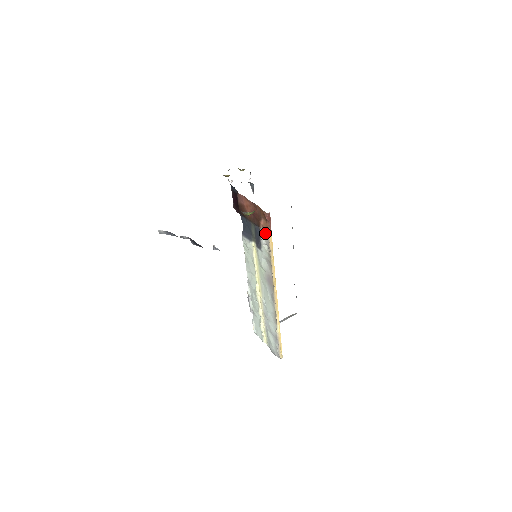
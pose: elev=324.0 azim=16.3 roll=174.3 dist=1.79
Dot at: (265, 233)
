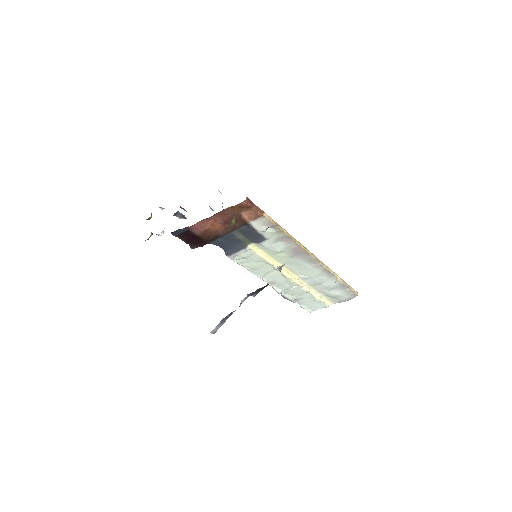
Dot at: (258, 220)
